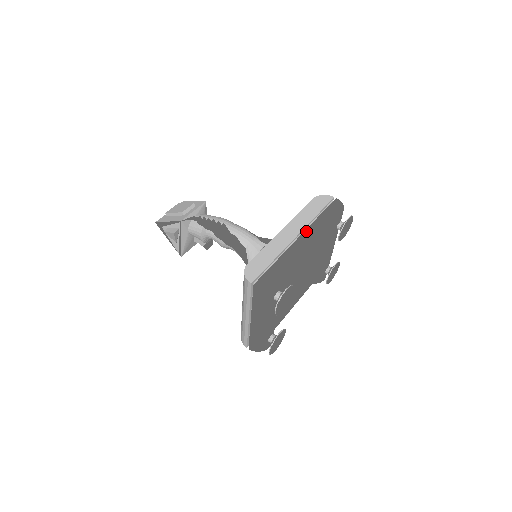
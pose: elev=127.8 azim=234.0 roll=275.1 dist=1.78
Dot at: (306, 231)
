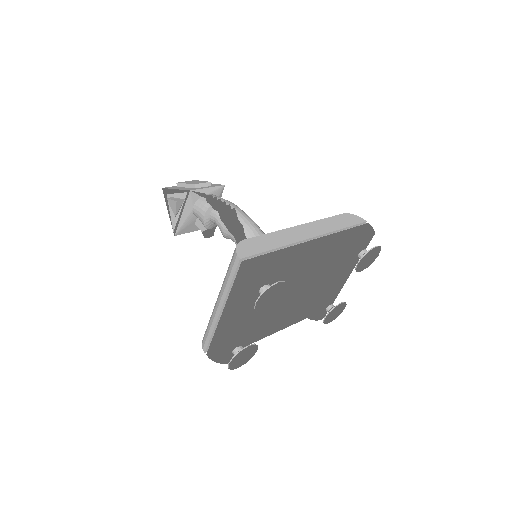
Dot at: (324, 237)
